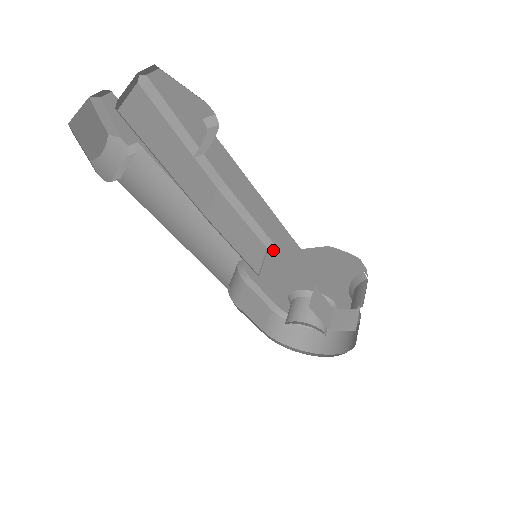
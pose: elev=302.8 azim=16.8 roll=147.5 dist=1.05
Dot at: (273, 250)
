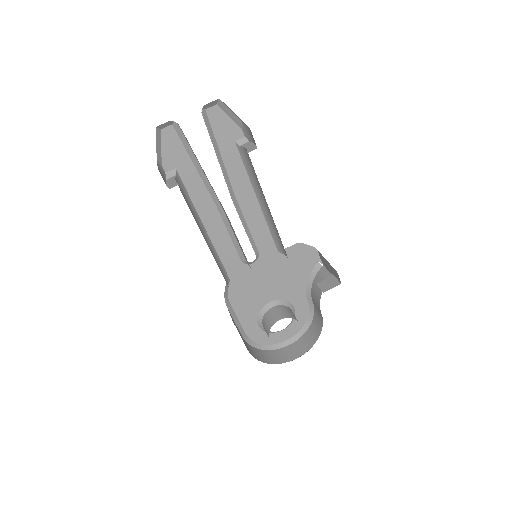
Dot at: (256, 260)
